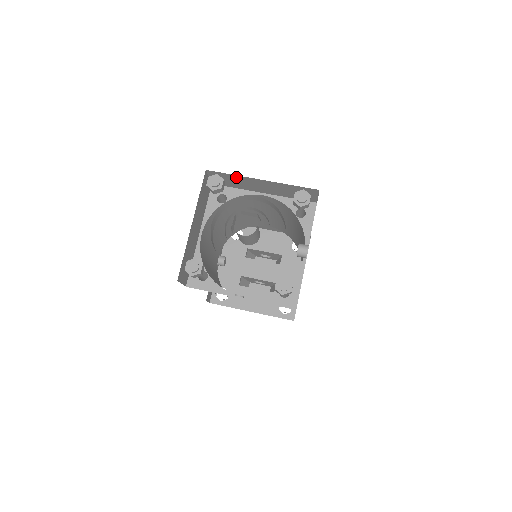
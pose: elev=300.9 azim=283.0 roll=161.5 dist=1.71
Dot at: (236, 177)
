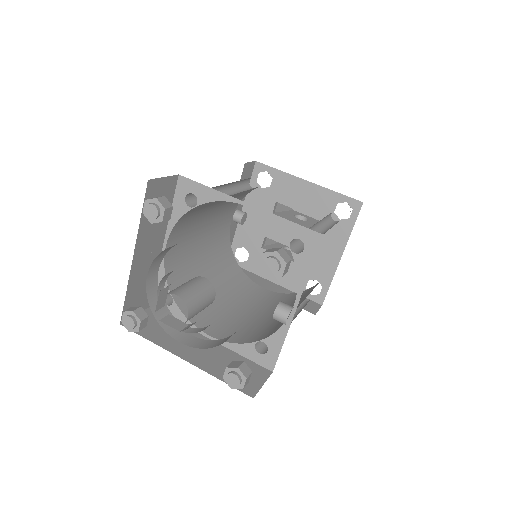
Dot at: occluded
